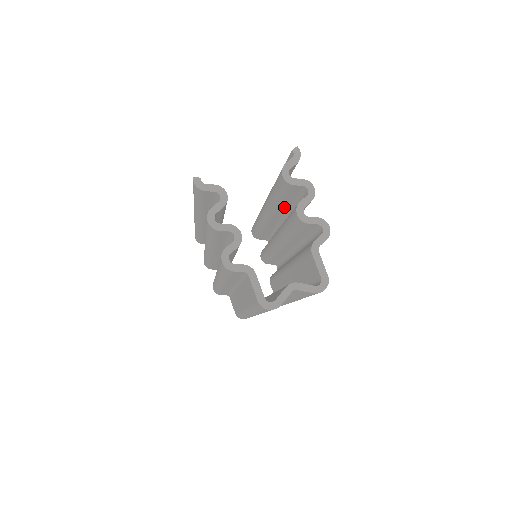
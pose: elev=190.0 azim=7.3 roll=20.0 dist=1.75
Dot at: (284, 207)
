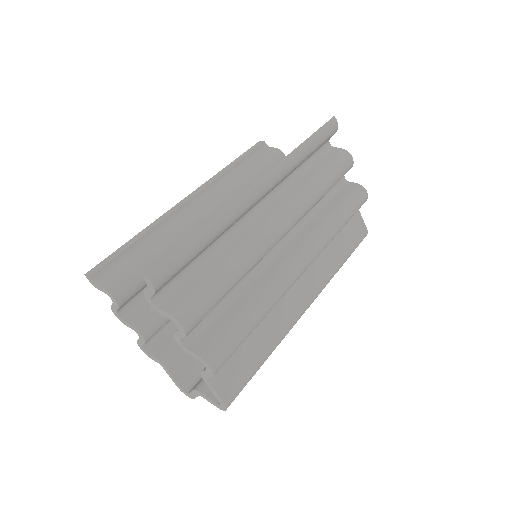
Dot at: occluded
